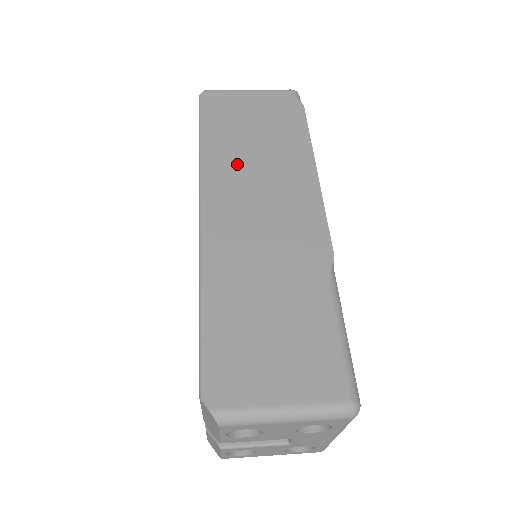
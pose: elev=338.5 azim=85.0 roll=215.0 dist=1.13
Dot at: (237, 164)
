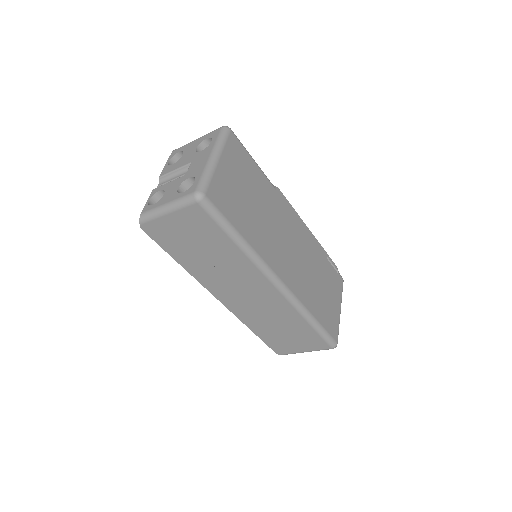
Dot at: occluded
